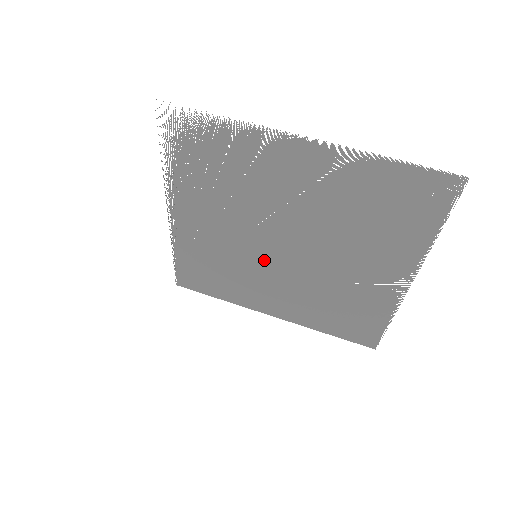
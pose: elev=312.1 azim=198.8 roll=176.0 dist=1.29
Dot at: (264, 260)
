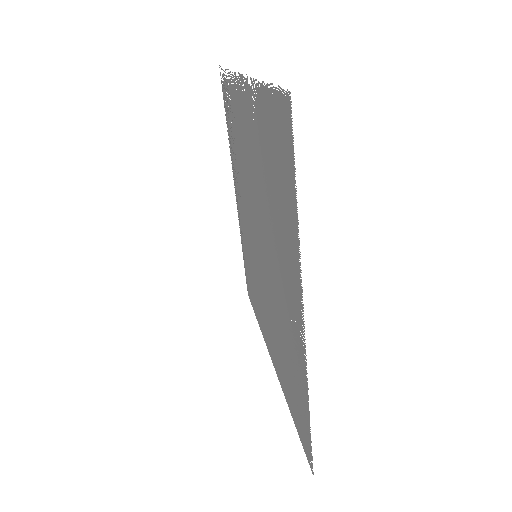
Dot at: (258, 263)
